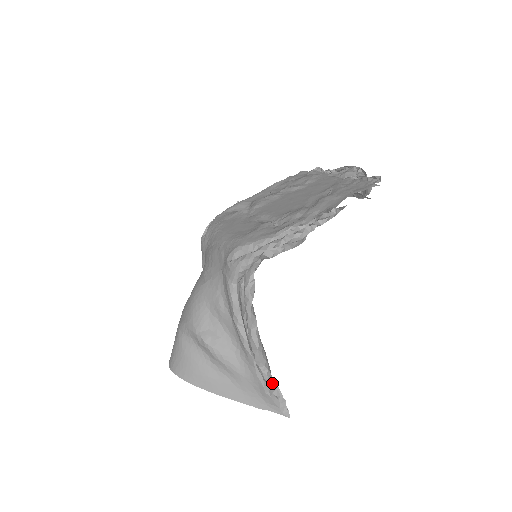
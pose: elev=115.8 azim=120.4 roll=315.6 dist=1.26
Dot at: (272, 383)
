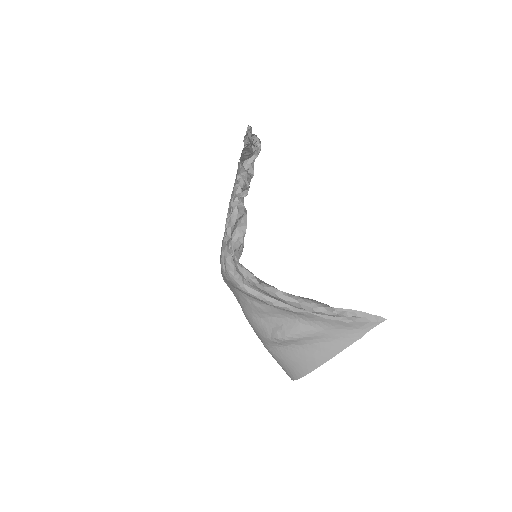
Dot at: (338, 312)
